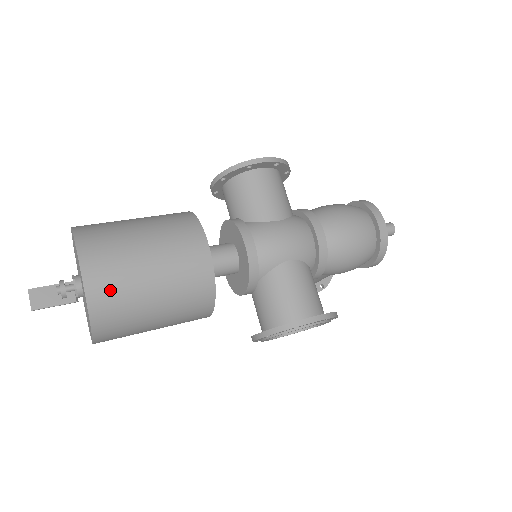
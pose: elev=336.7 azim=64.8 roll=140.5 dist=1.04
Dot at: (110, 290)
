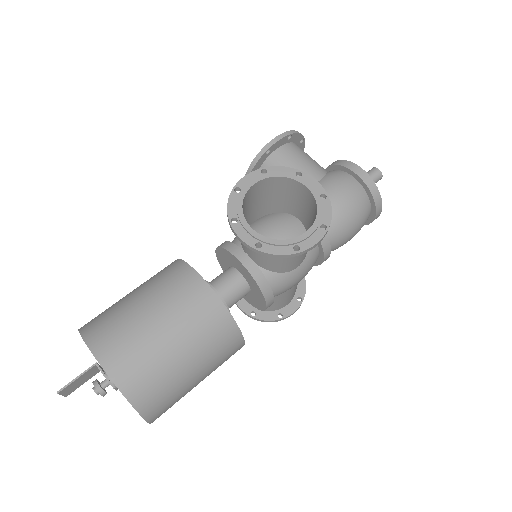
Dot at: occluded
